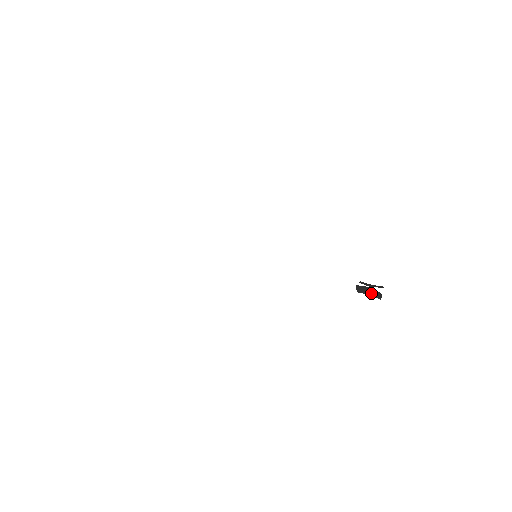
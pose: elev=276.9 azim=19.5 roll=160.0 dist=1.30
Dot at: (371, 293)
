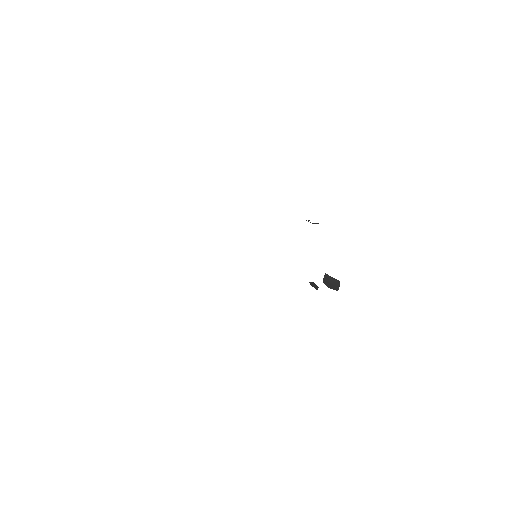
Dot at: occluded
